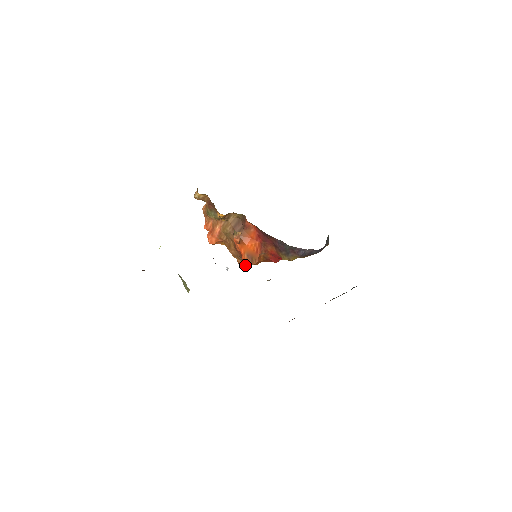
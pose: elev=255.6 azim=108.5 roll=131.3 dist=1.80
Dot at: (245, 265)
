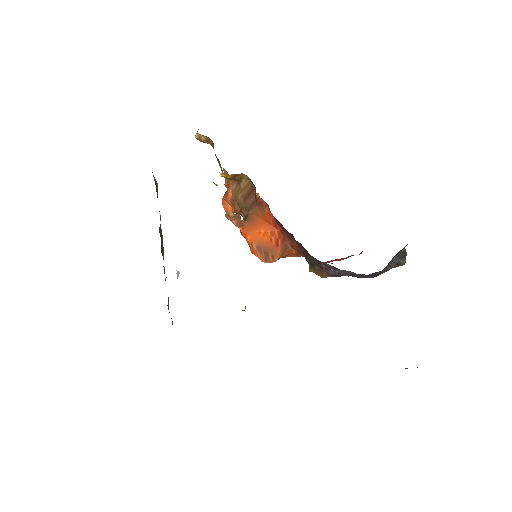
Dot at: occluded
